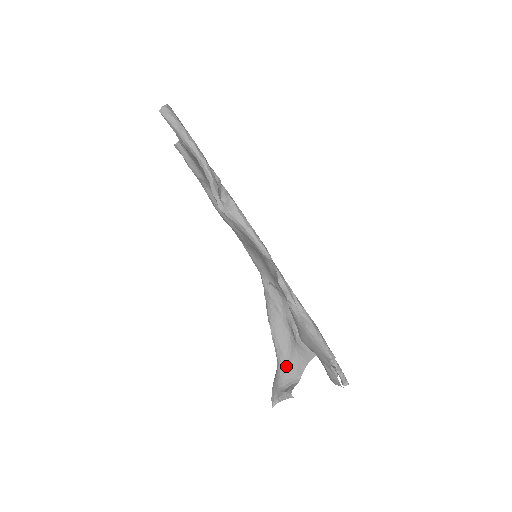
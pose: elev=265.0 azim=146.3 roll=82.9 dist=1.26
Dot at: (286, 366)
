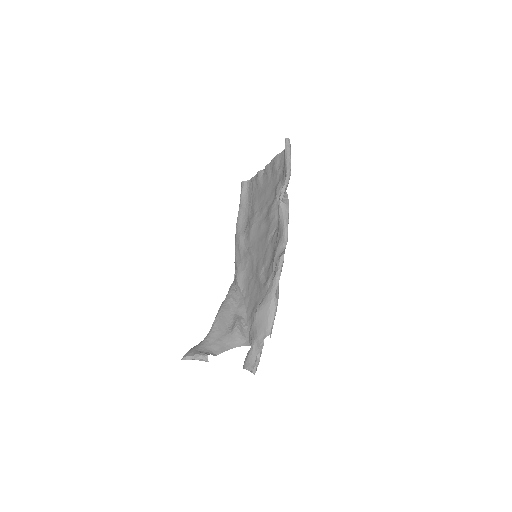
Dot at: (212, 342)
